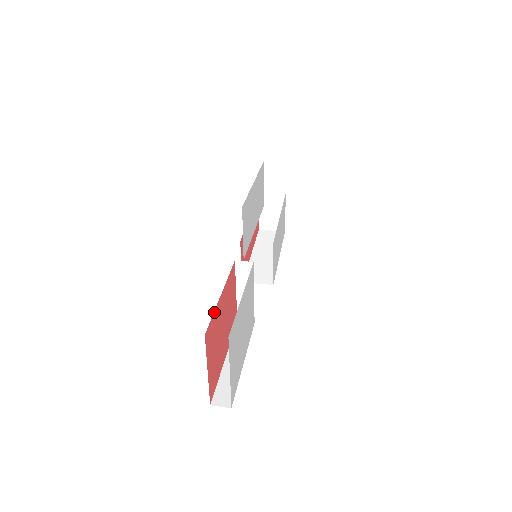
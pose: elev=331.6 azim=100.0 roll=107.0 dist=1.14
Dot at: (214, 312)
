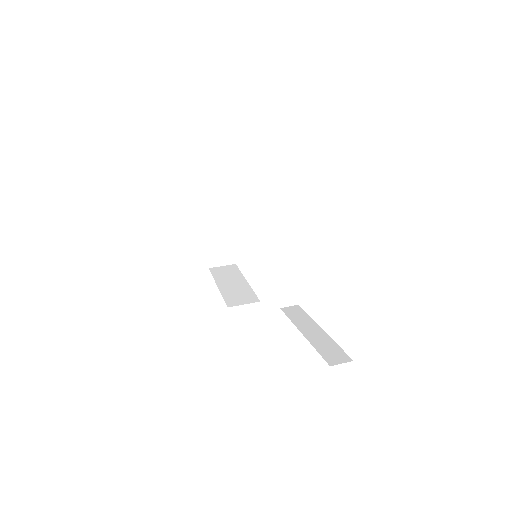
Dot at: occluded
